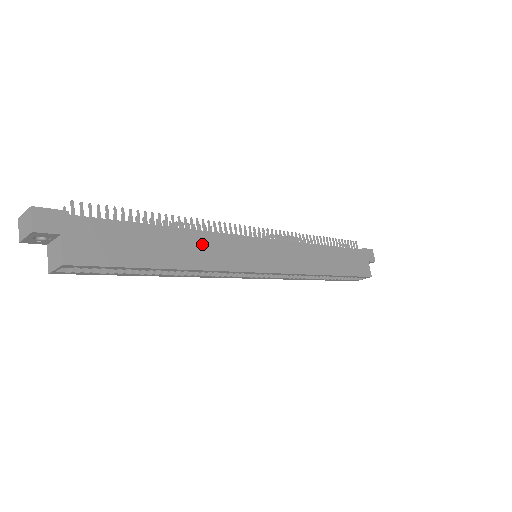
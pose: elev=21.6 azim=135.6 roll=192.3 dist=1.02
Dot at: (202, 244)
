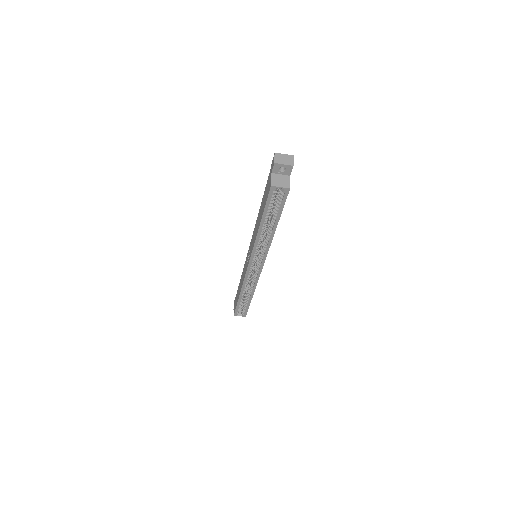
Dot at: occluded
